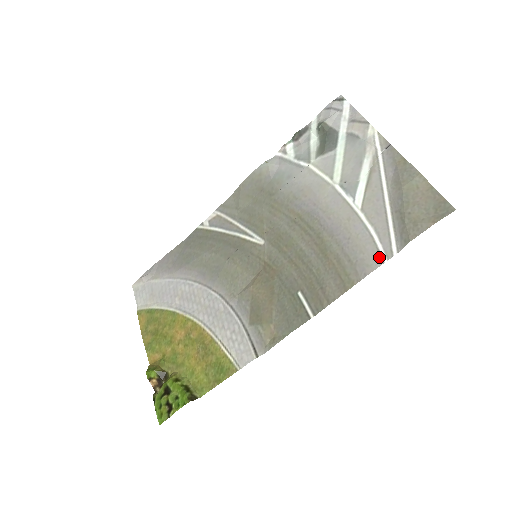
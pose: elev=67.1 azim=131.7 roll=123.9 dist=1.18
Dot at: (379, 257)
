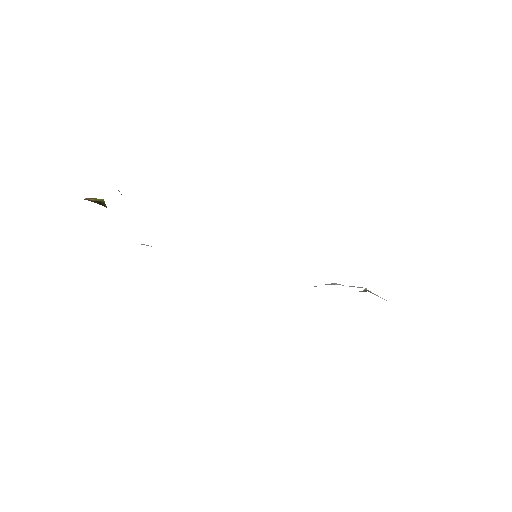
Dot at: occluded
